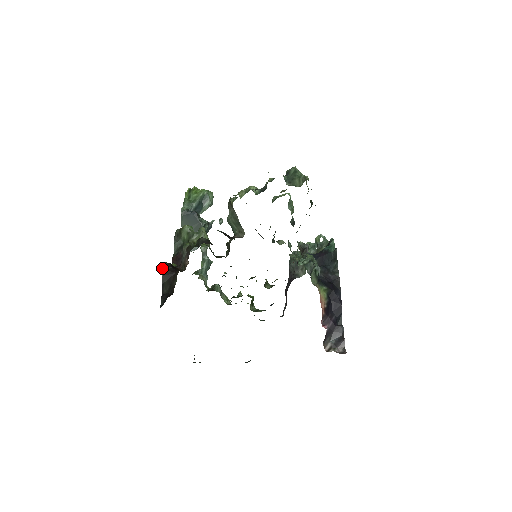
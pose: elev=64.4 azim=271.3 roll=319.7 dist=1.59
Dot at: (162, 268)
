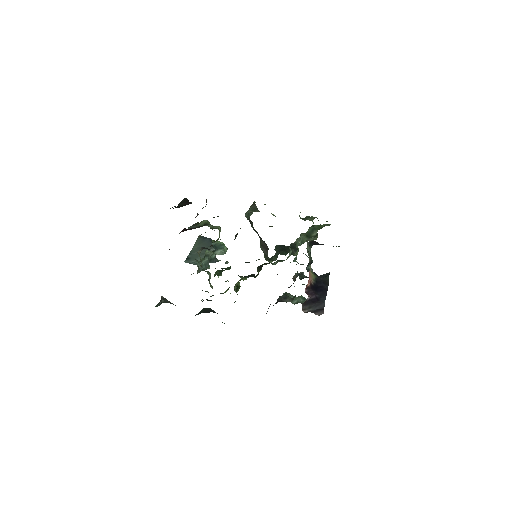
Dot at: (183, 199)
